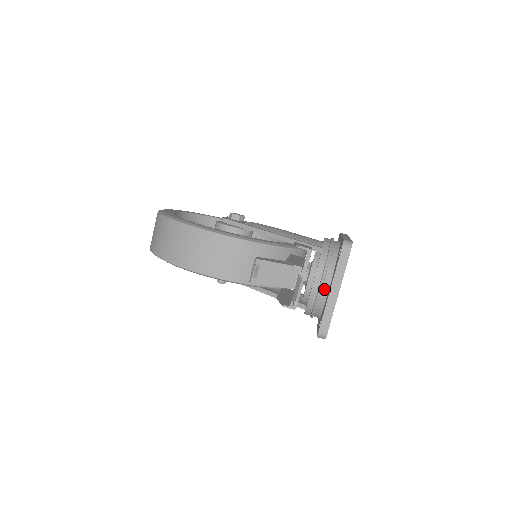
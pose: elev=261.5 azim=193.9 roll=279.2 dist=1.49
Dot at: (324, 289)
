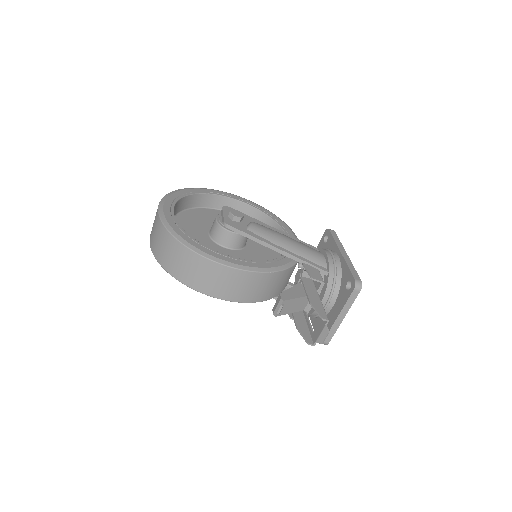
Dot at: (328, 307)
